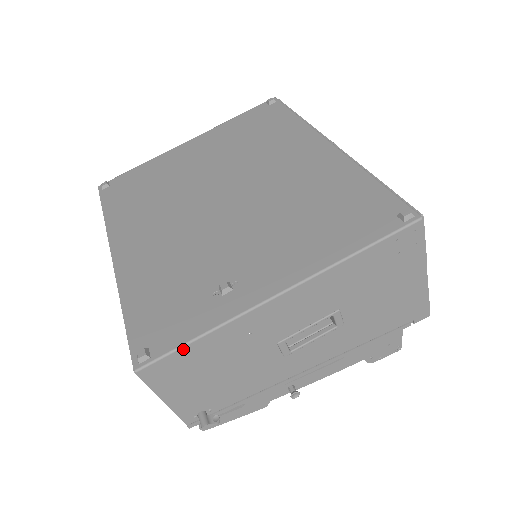
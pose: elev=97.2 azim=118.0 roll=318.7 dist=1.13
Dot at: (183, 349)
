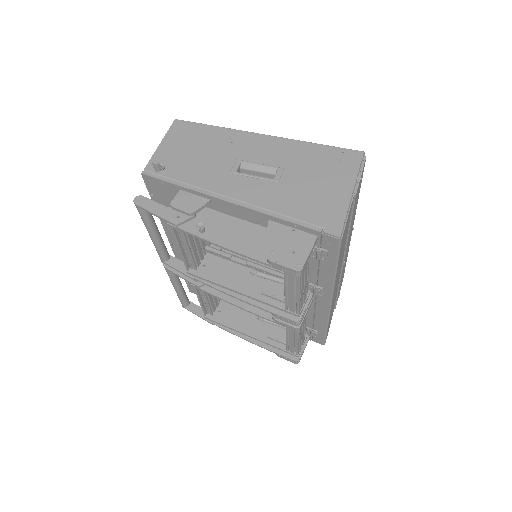
Dot at: (202, 125)
